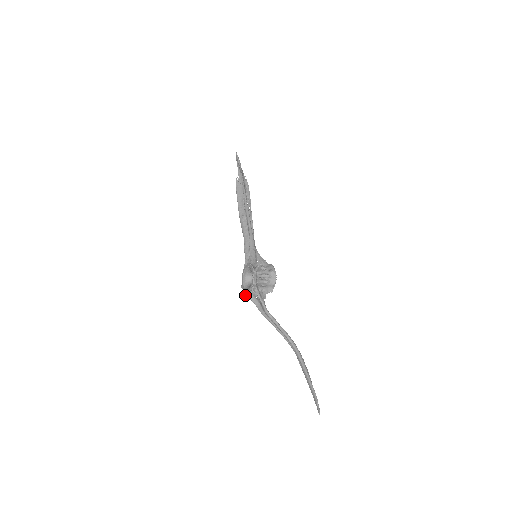
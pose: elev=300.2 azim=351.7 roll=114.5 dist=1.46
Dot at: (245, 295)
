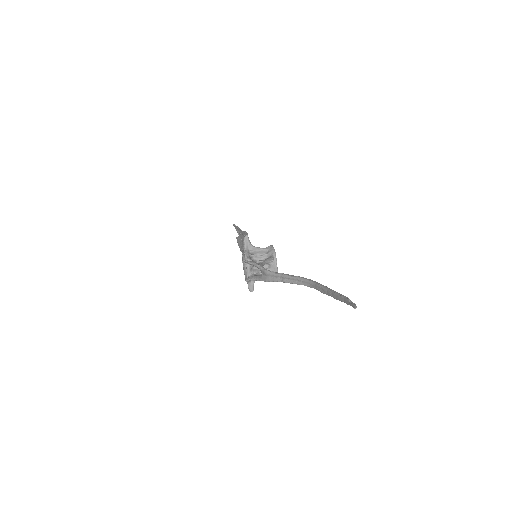
Dot at: (245, 280)
